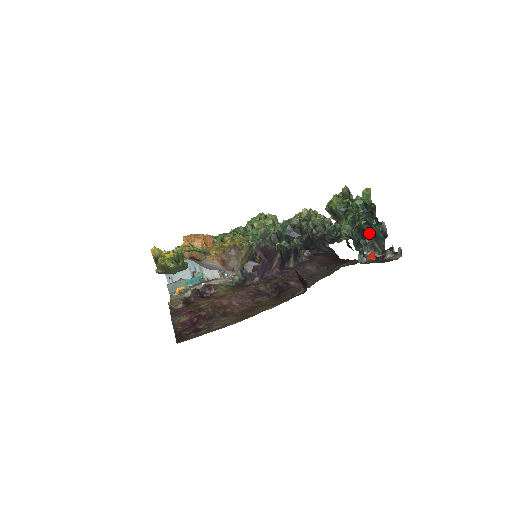
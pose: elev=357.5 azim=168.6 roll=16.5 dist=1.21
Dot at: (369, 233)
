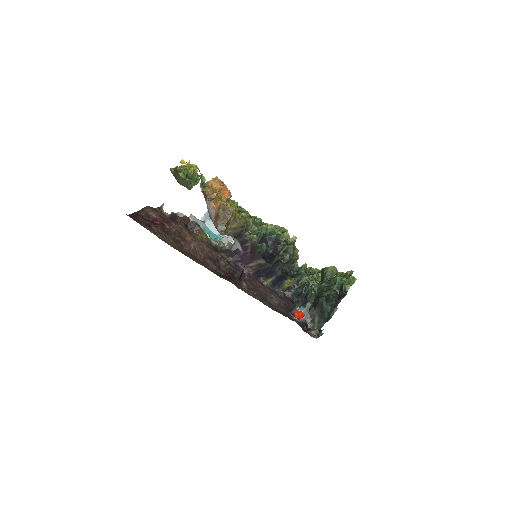
Dot at: (319, 304)
